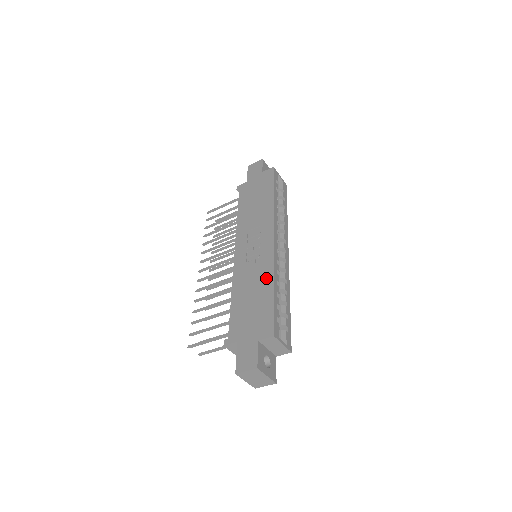
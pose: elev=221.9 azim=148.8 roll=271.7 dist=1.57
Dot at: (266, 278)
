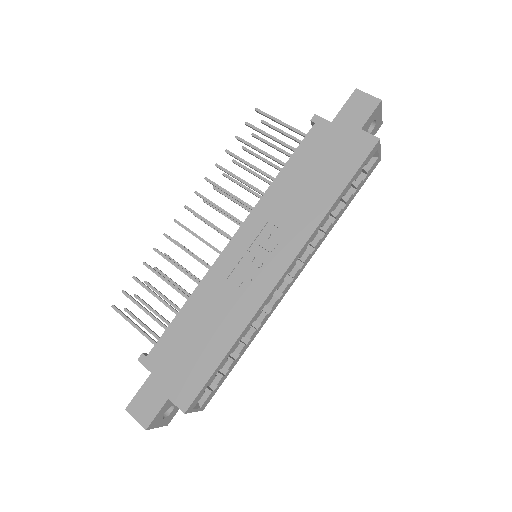
Dot at: (232, 327)
